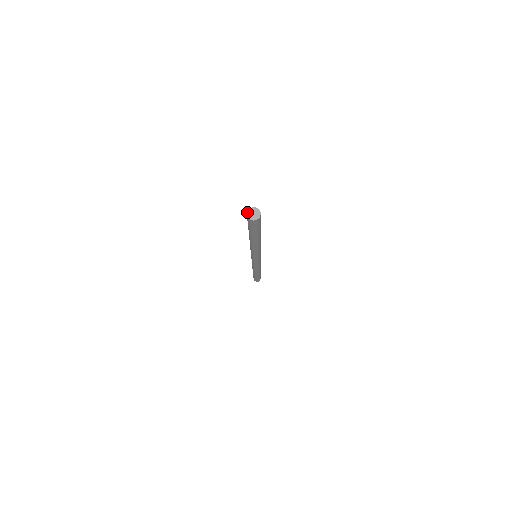
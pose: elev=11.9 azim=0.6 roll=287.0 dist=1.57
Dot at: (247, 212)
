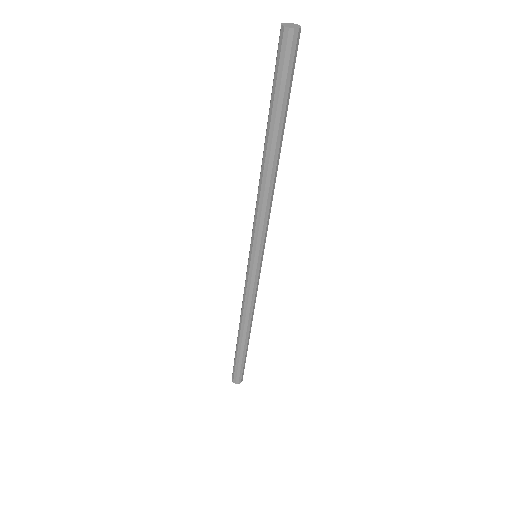
Dot at: (281, 24)
